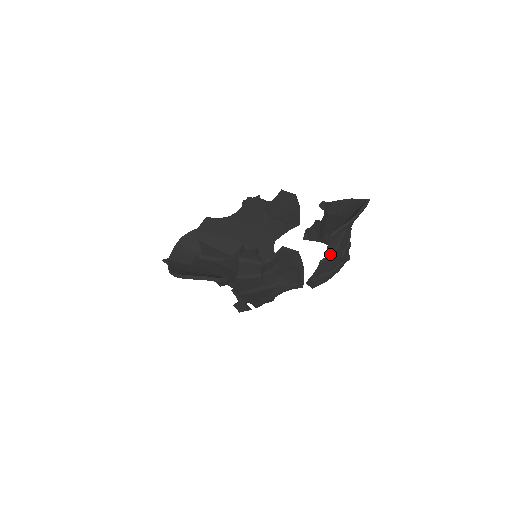
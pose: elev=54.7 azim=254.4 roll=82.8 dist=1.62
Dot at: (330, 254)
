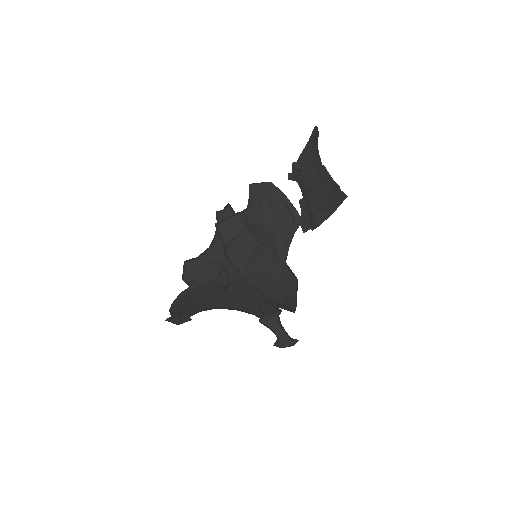
Dot at: (313, 185)
